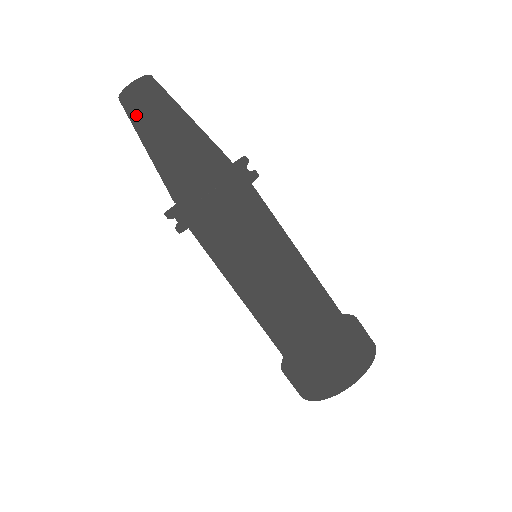
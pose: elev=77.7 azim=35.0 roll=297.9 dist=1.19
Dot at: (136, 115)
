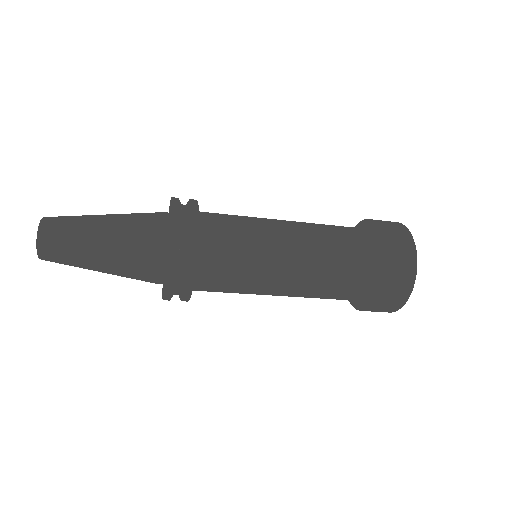
Dot at: occluded
